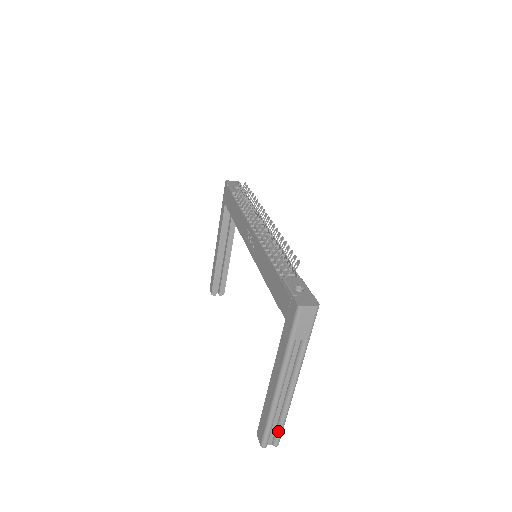
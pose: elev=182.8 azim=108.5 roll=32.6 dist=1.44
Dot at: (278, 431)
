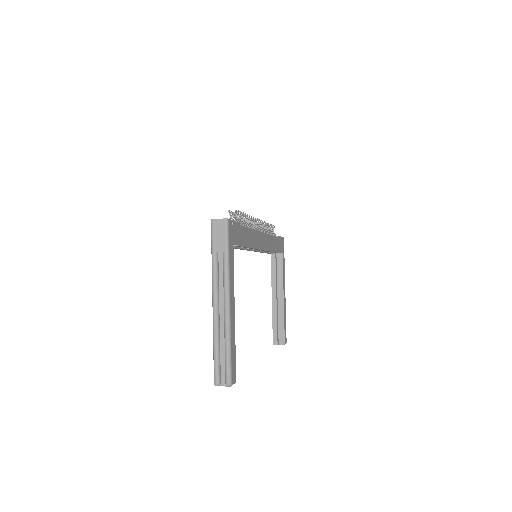
Dot at: (225, 364)
